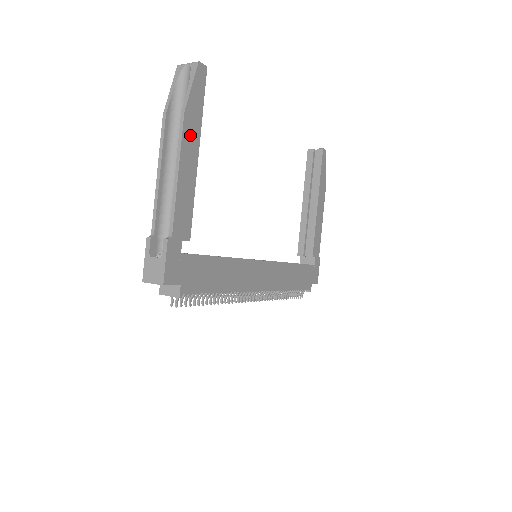
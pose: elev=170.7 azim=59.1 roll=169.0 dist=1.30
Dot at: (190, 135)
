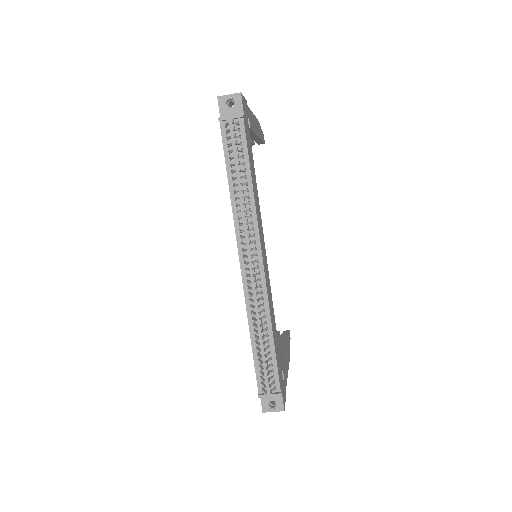
Dot at: (258, 127)
